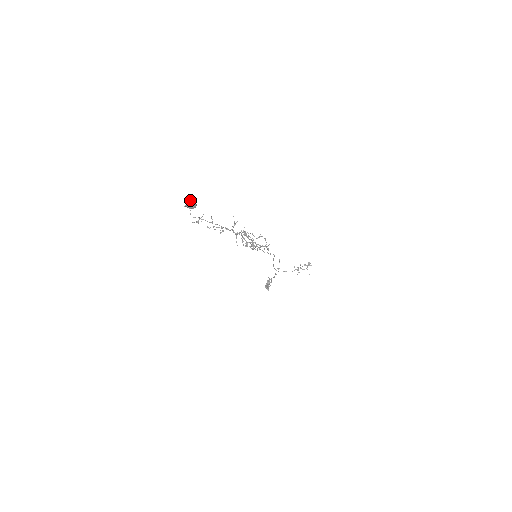
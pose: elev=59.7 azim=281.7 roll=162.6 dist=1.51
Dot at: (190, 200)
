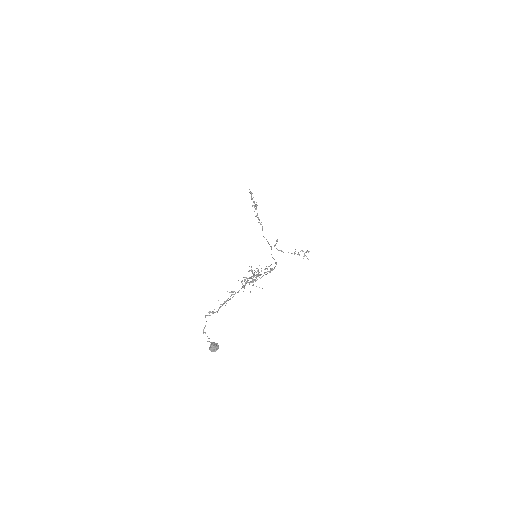
Dot at: (213, 349)
